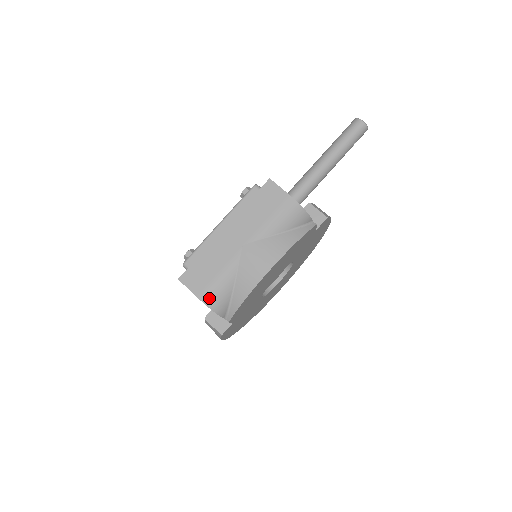
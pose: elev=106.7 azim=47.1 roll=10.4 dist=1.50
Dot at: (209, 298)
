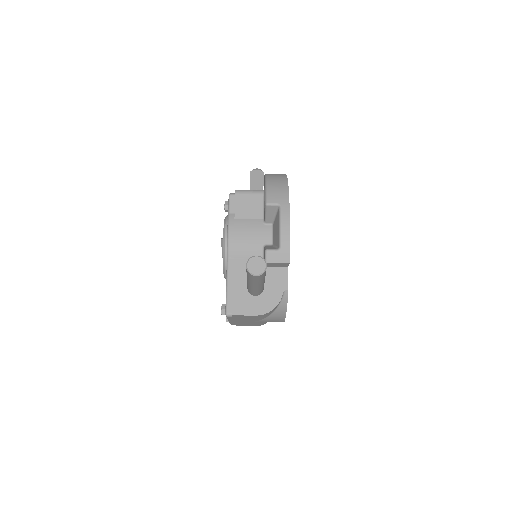
Dot at: occluded
